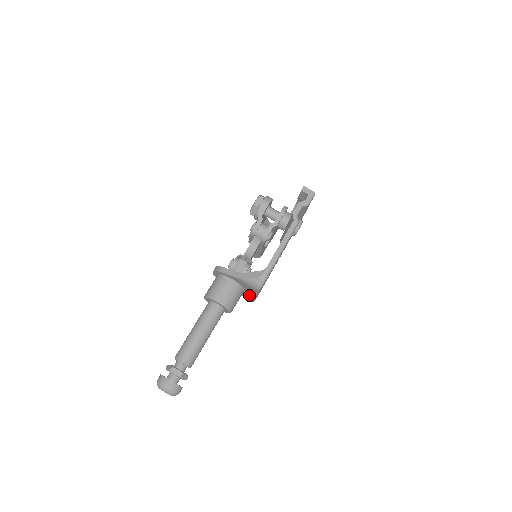
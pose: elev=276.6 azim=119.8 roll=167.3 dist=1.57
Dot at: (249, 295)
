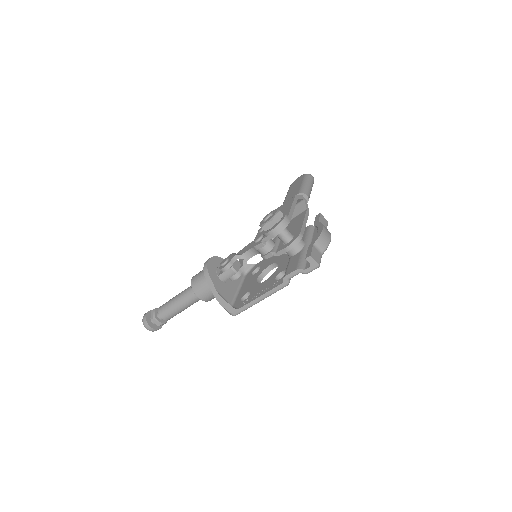
Dot at: occluded
